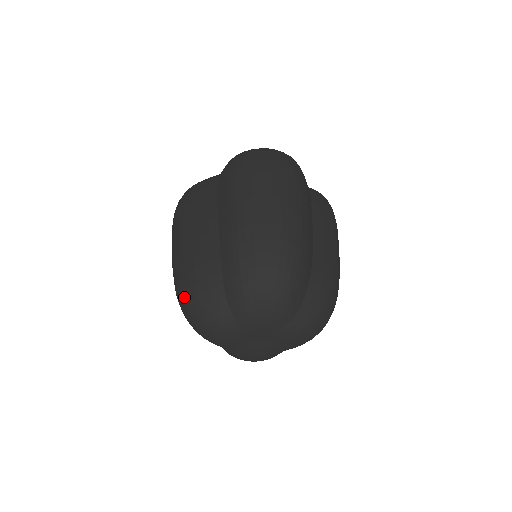
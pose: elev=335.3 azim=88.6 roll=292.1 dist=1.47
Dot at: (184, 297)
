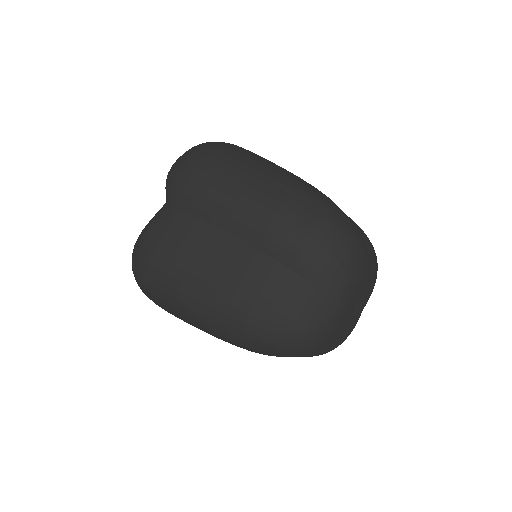
Dot at: (268, 330)
